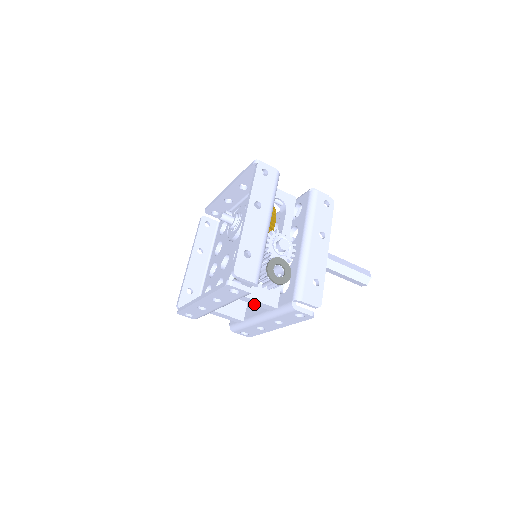
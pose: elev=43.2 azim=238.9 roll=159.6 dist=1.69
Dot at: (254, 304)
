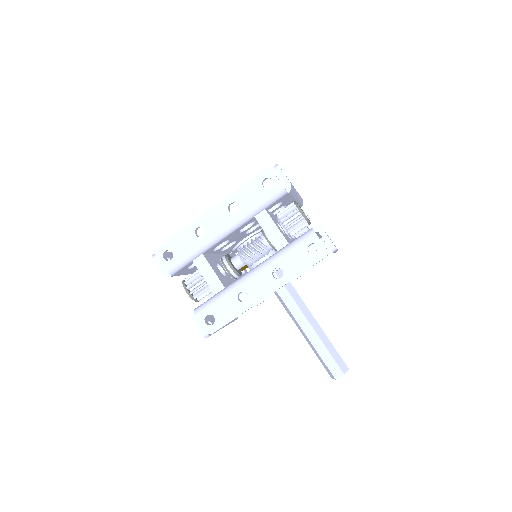
Dot at: (266, 232)
